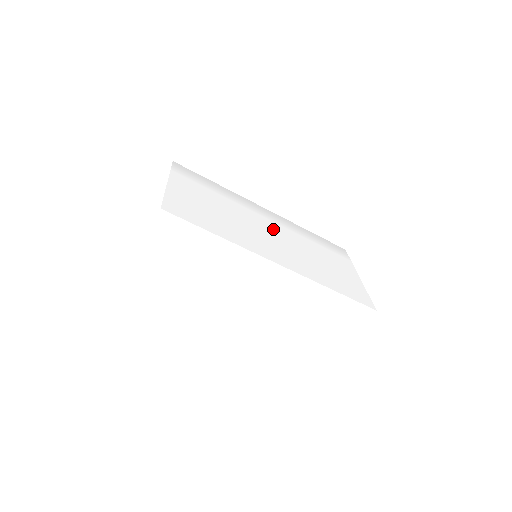
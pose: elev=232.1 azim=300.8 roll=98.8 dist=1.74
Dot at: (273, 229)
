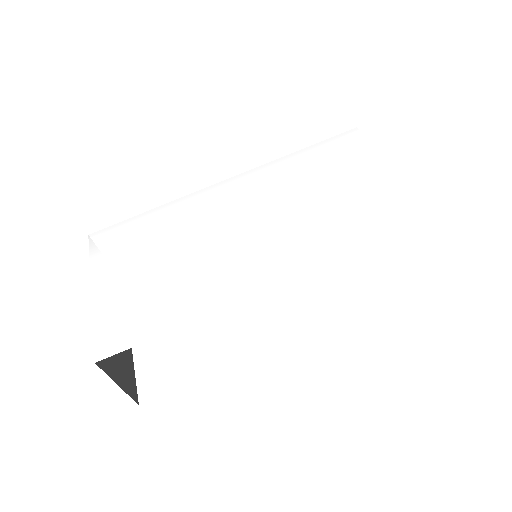
Dot at: (245, 214)
